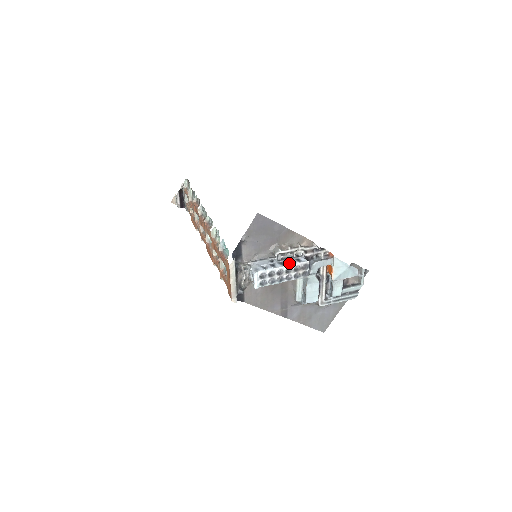
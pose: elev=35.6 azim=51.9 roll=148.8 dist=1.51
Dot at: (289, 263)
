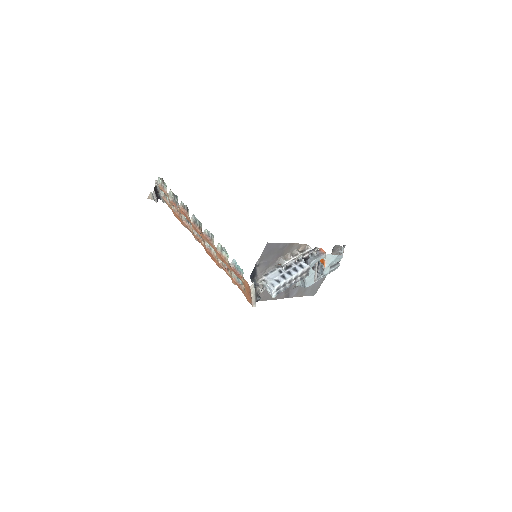
Dot at: (296, 272)
